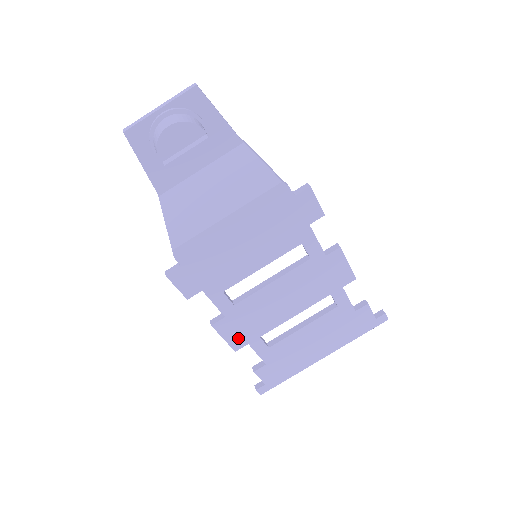
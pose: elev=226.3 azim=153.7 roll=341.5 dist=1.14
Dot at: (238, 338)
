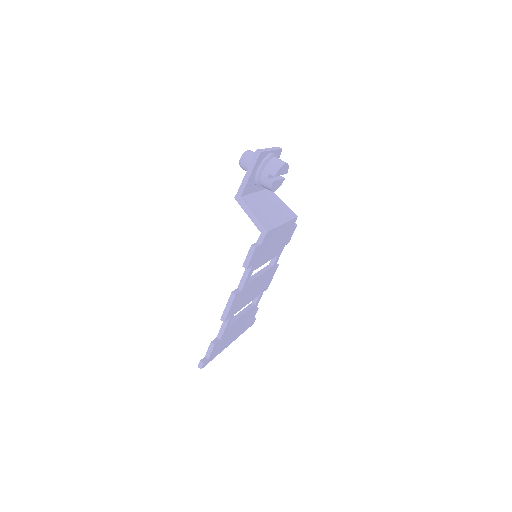
Dot at: (232, 311)
